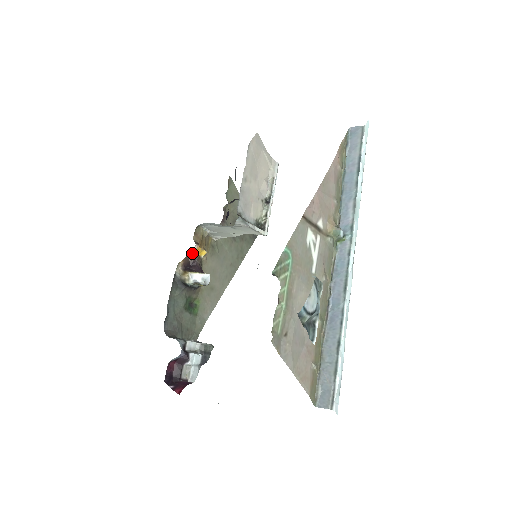
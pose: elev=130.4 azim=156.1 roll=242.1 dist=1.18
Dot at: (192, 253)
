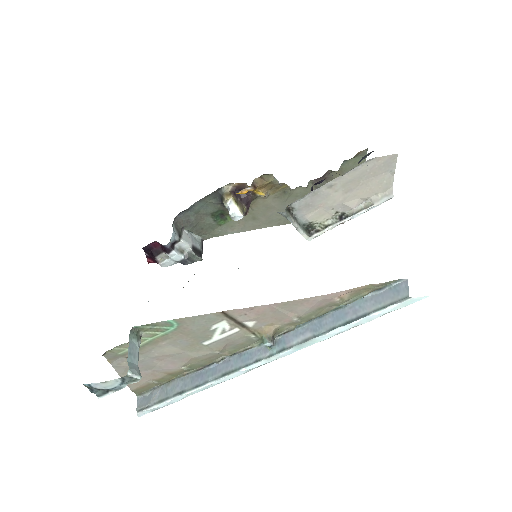
Dot at: (249, 186)
